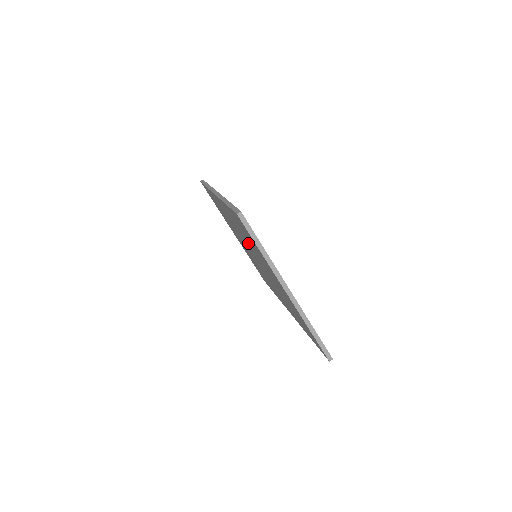
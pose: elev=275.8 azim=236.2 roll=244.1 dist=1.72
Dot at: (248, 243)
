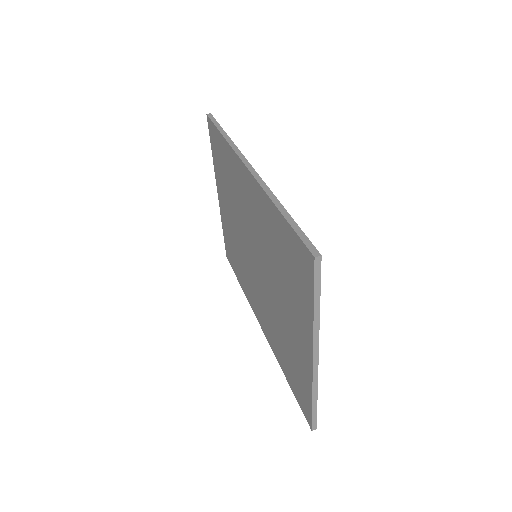
Dot at: (268, 254)
